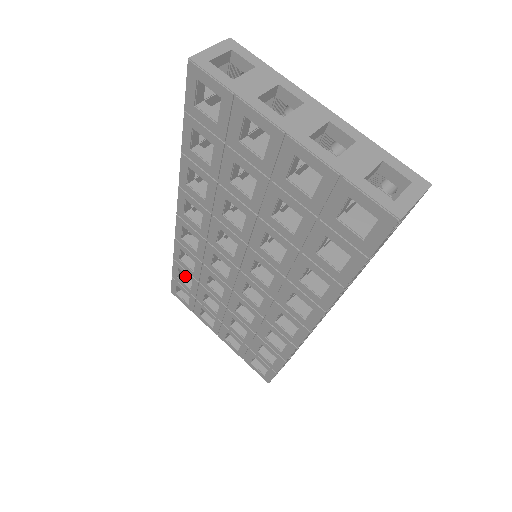
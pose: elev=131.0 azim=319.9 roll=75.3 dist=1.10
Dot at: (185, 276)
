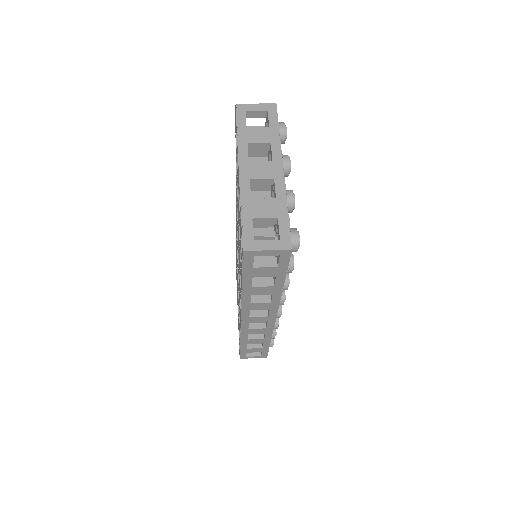
Dot at: occluded
